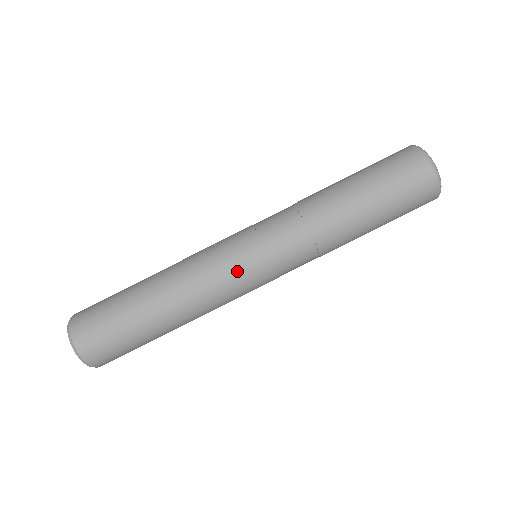
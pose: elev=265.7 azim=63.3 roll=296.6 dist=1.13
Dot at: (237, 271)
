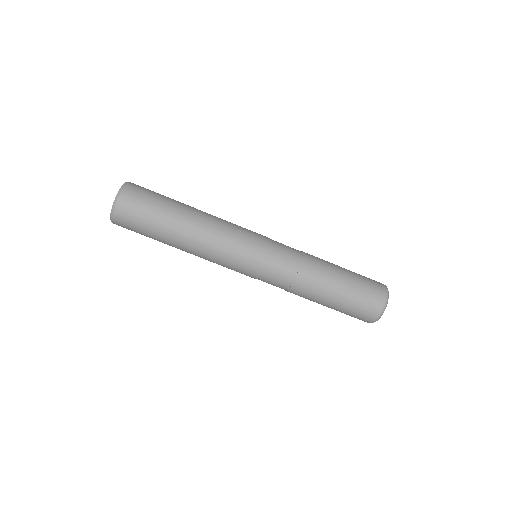
Dot at: (242, 253)
